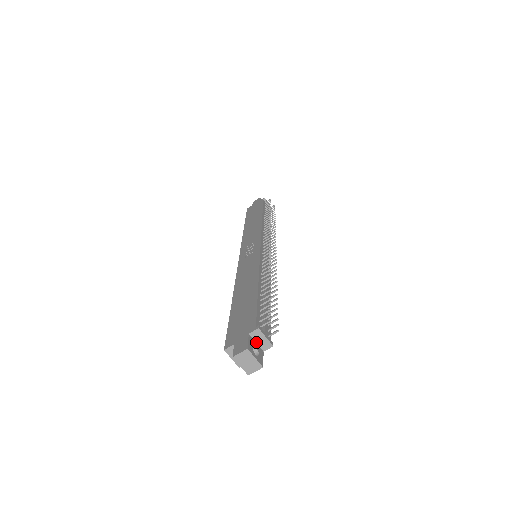
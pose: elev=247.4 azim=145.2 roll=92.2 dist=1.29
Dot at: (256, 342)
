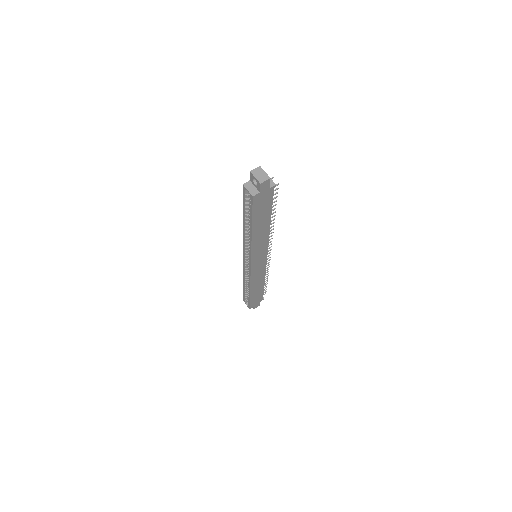
Dot at: occluded
